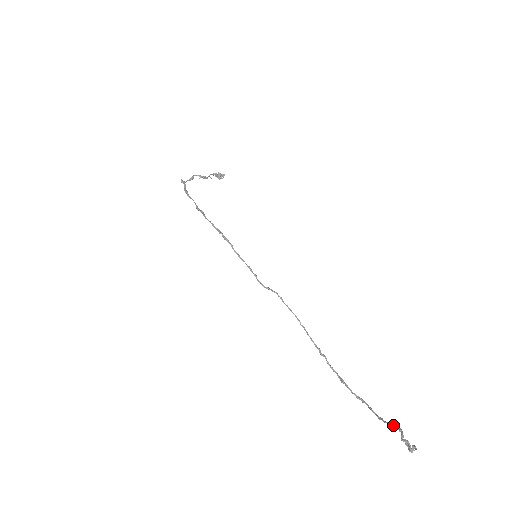
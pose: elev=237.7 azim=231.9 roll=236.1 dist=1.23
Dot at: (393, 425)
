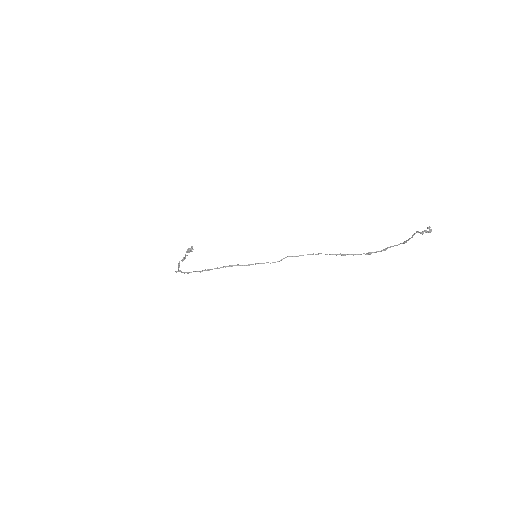
Dot at: (412, 235)
